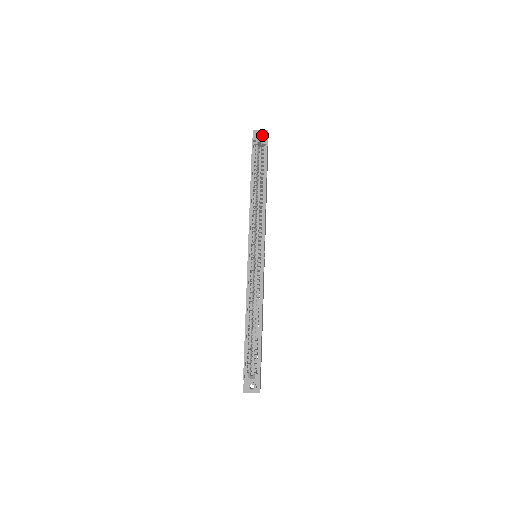
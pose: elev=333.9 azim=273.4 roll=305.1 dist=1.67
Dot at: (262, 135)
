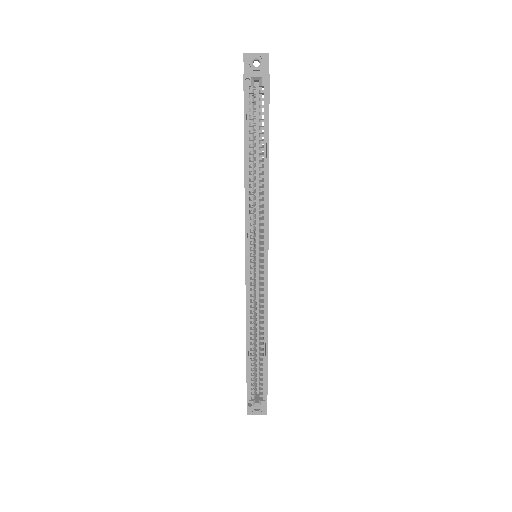
Dot at: occluded
